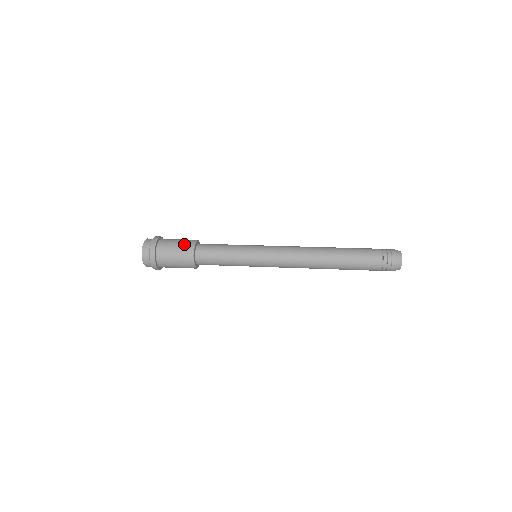
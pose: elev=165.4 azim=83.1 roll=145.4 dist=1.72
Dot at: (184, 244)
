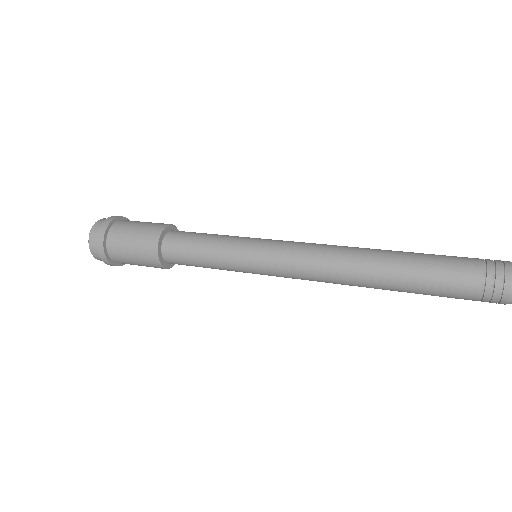
Dot at: occluded
